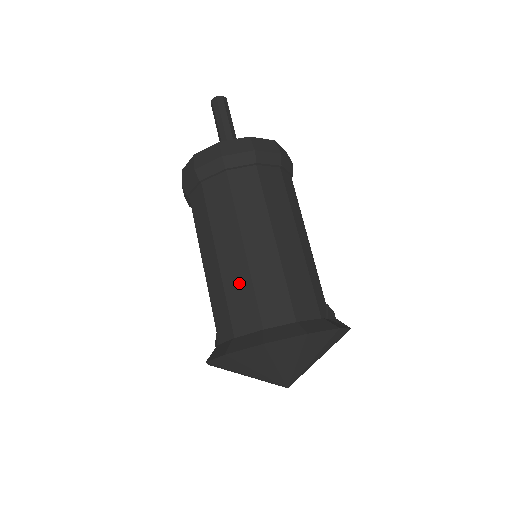
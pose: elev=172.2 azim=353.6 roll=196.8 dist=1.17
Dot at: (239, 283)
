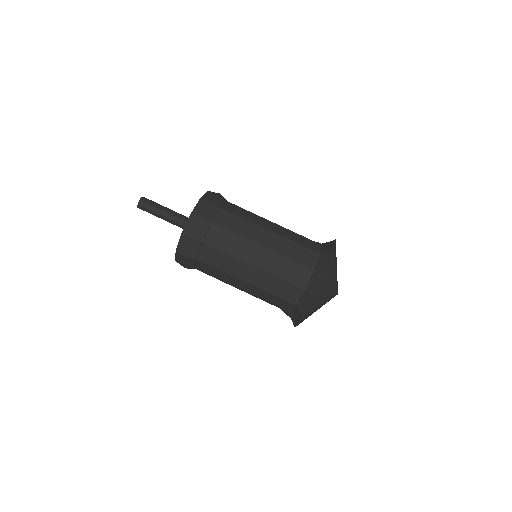
Dot at: (280, 265)
